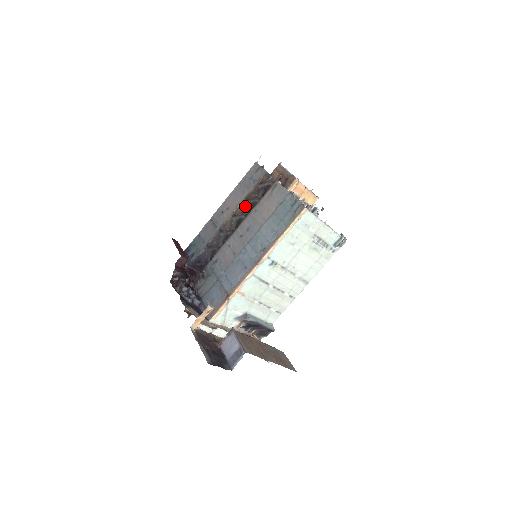
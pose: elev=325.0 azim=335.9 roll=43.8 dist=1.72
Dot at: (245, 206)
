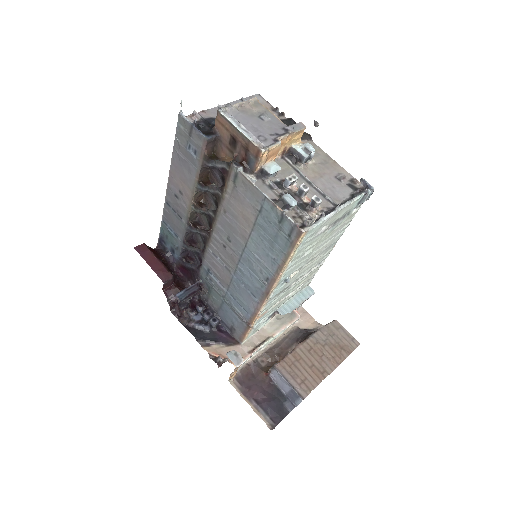
Dot at: occluded
